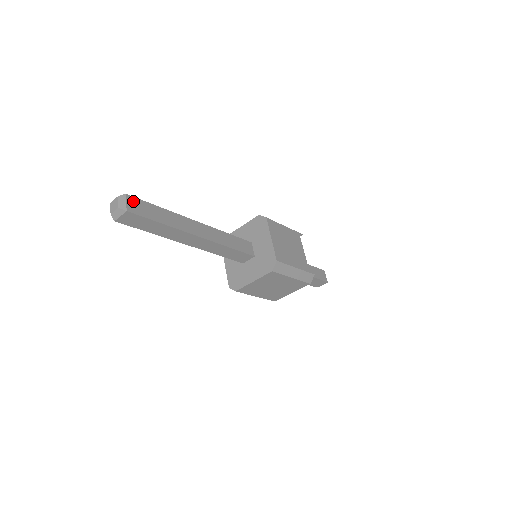
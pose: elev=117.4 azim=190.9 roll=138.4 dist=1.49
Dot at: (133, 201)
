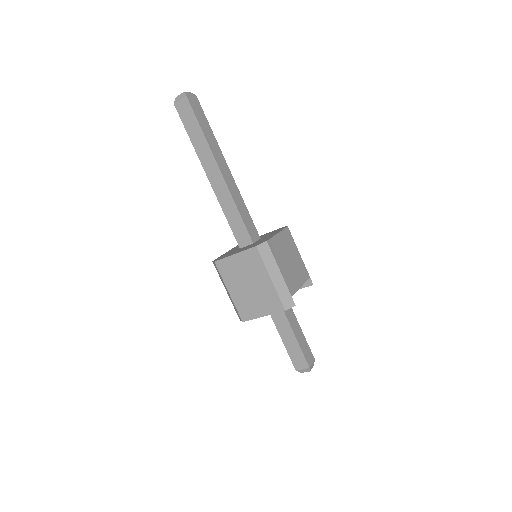
Dot at: (197, 102)
